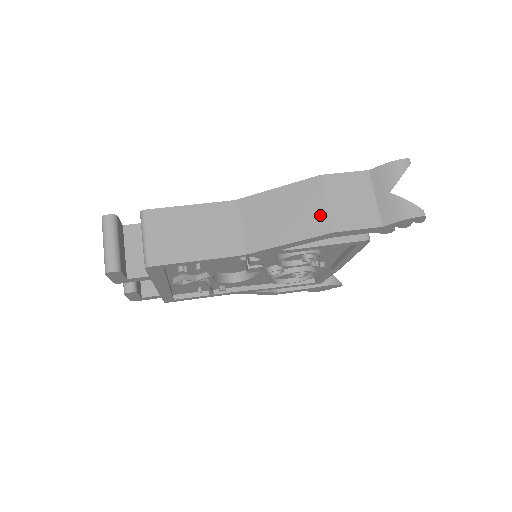
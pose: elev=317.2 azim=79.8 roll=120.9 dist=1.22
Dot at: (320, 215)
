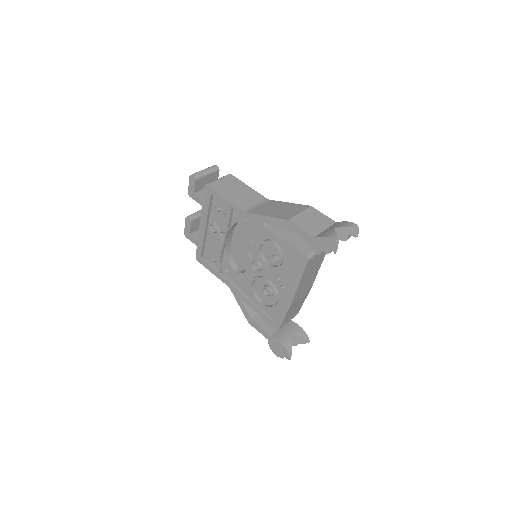
Dot at: (292, 214)
